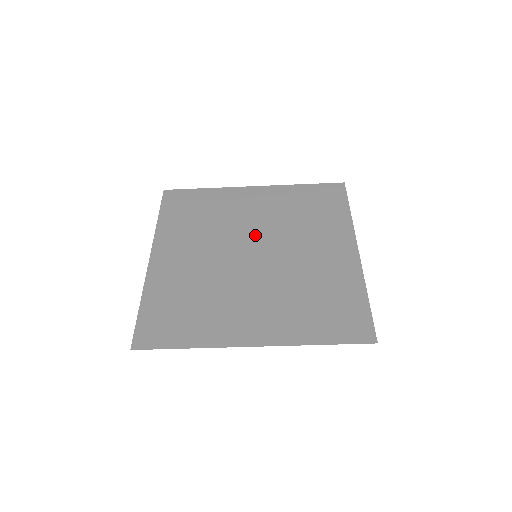
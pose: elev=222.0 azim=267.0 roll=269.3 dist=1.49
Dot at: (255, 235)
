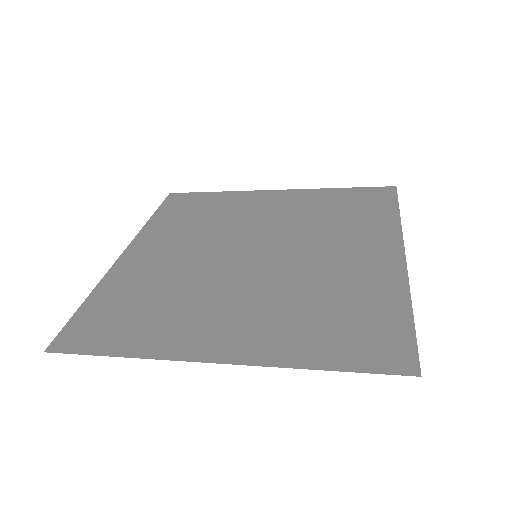
Dot at: (262, 235)
